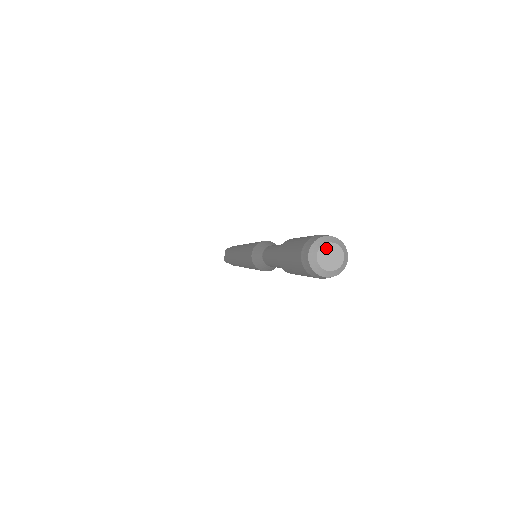
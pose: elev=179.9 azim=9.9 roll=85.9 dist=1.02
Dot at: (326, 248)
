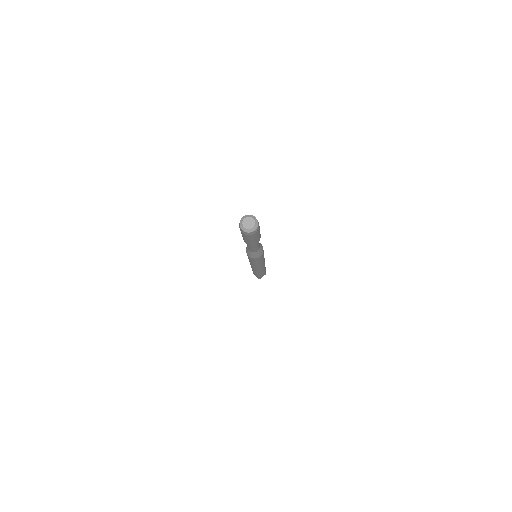
Dot at: (250, 219)
